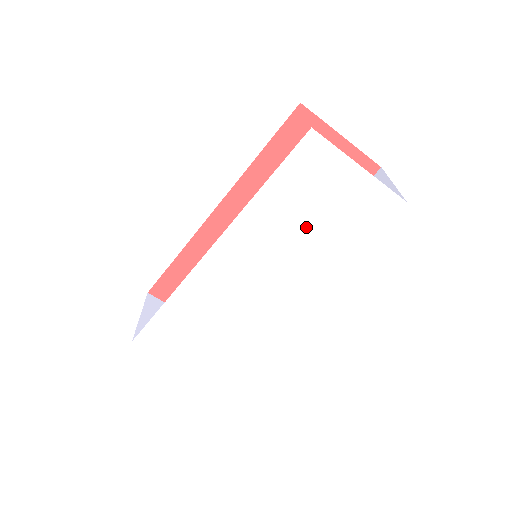
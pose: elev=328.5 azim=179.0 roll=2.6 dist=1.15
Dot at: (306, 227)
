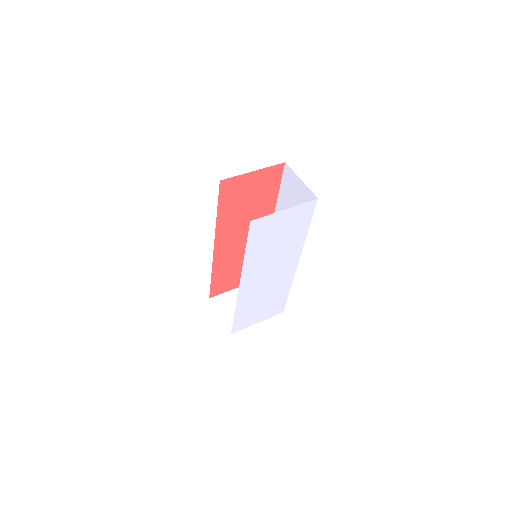
Dot at: (277, 244)
